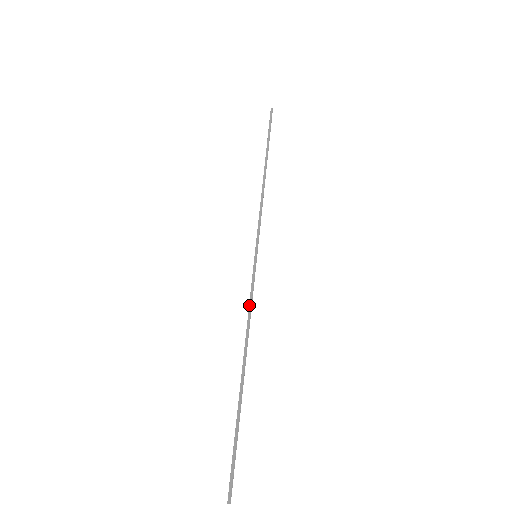
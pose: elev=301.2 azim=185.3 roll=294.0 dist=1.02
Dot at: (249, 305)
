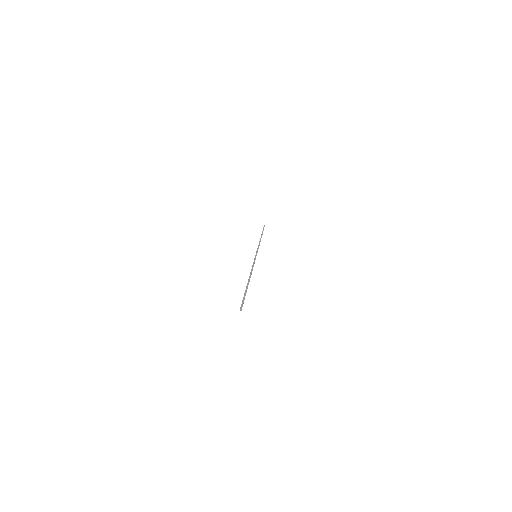
Dot at: (253, 266)
